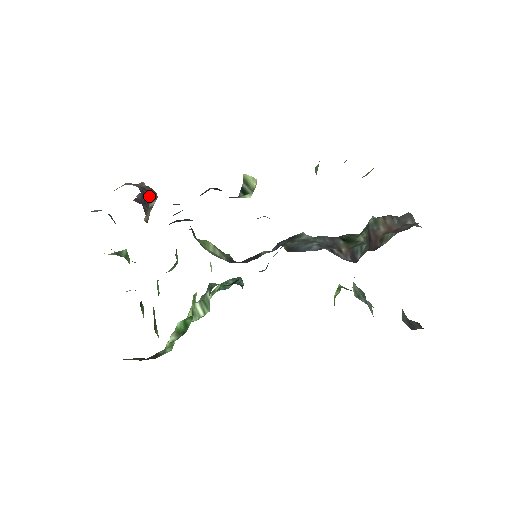
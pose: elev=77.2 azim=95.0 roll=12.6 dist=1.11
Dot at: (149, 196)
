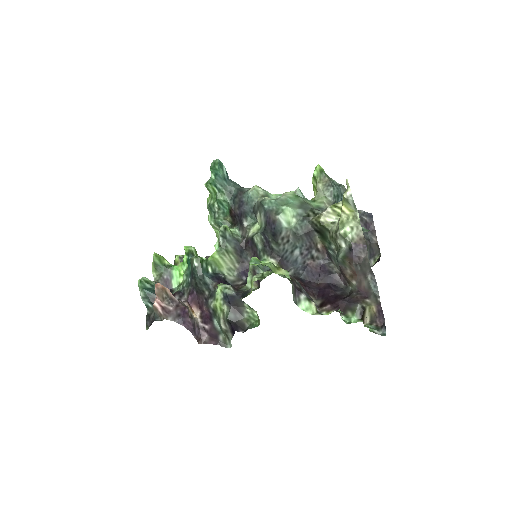
Dot at: (186, 315)
